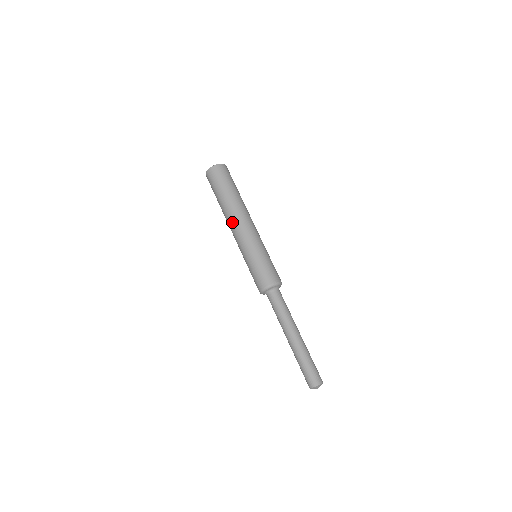
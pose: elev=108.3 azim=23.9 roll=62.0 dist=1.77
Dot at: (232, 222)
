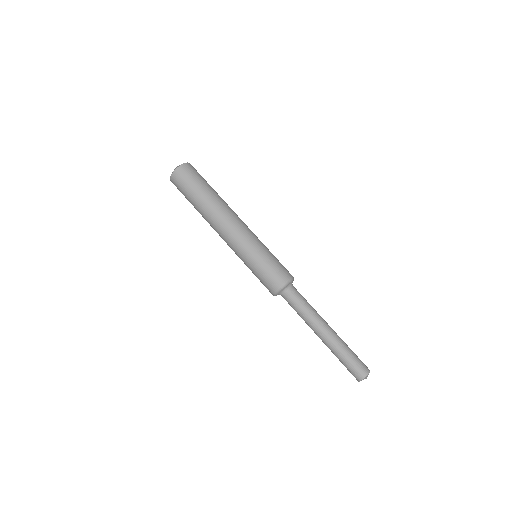
Dot at: (225, 220)
